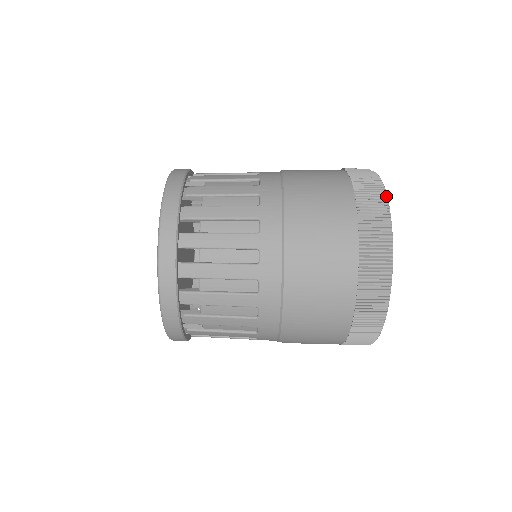
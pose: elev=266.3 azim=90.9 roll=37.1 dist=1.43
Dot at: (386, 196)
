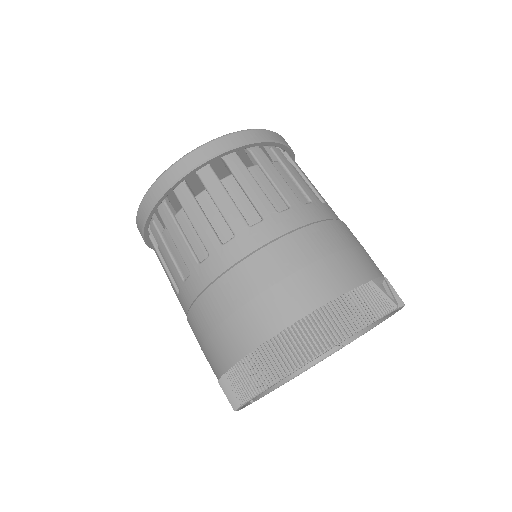
Dot at: (340, 341)
